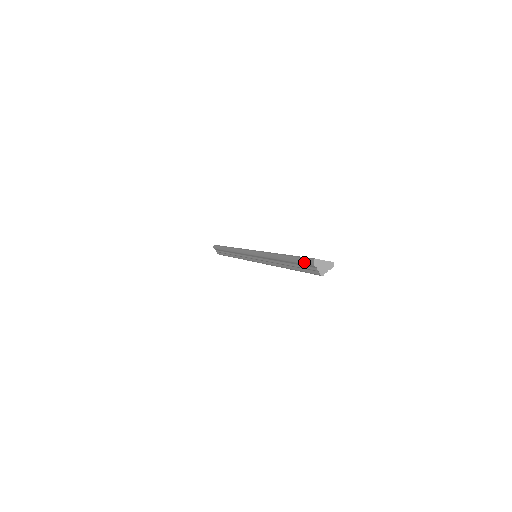
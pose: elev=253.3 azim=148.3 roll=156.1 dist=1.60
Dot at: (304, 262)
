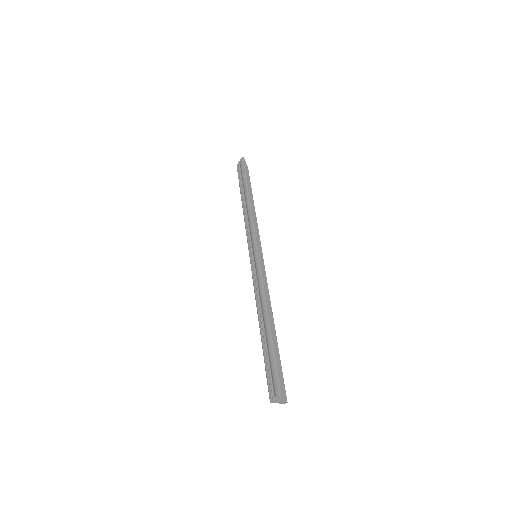
Dot at: (274, 376)
